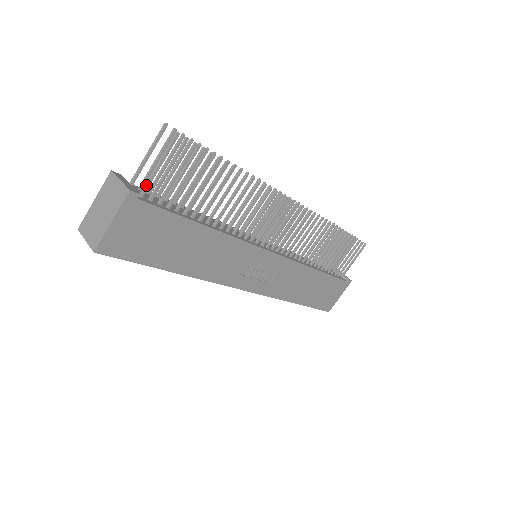
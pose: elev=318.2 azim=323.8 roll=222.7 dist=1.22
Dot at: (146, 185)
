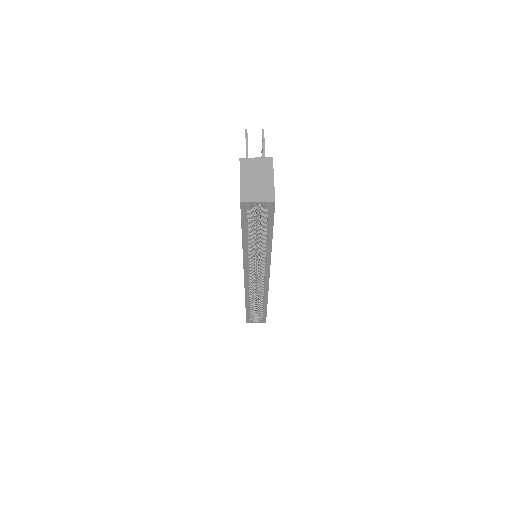
Dot at: occluded
